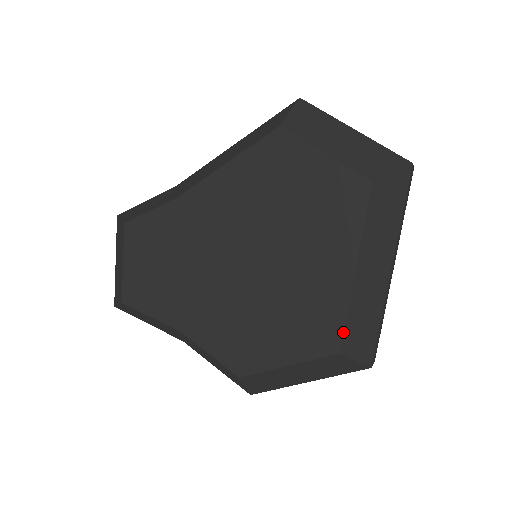
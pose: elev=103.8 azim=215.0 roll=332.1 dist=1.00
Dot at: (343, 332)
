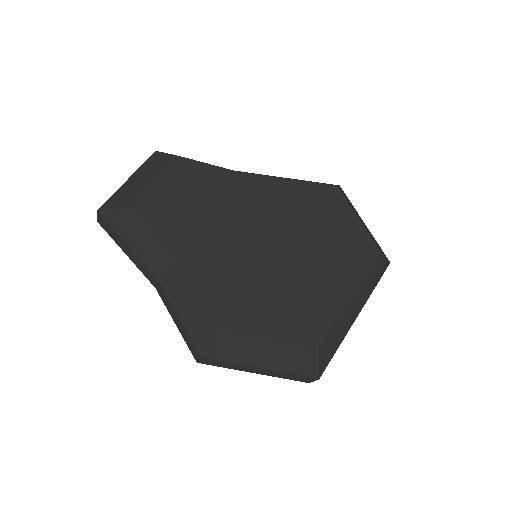
Dot at: (327, 332)
